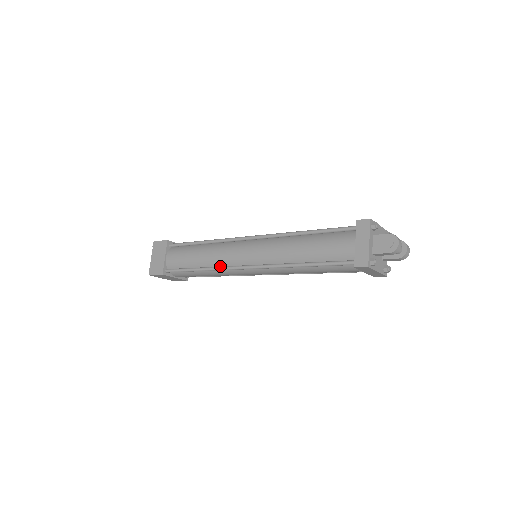
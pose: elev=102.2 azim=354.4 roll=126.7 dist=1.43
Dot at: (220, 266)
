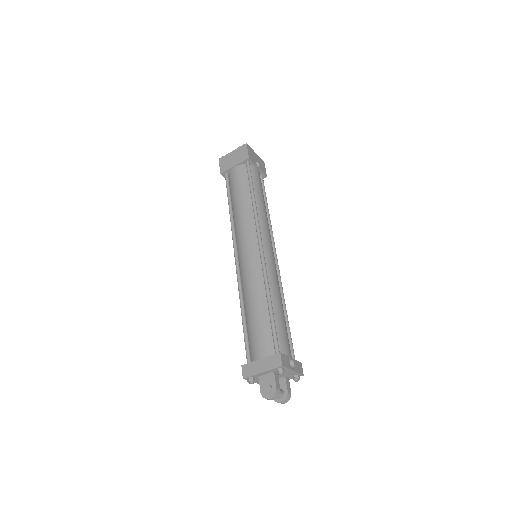
Dot at: (235, 228)
